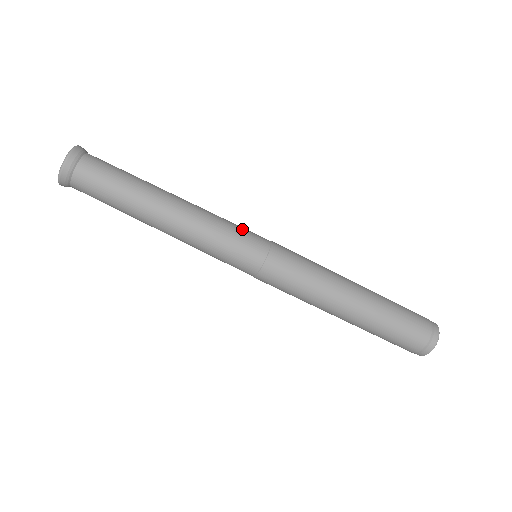
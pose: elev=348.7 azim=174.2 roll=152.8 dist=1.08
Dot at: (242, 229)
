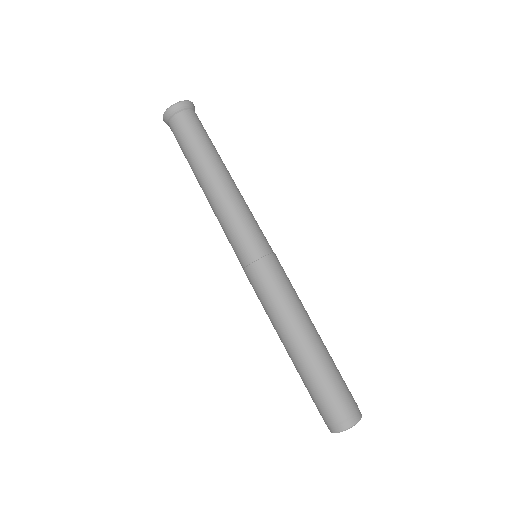
Dot at: (257, 228)
